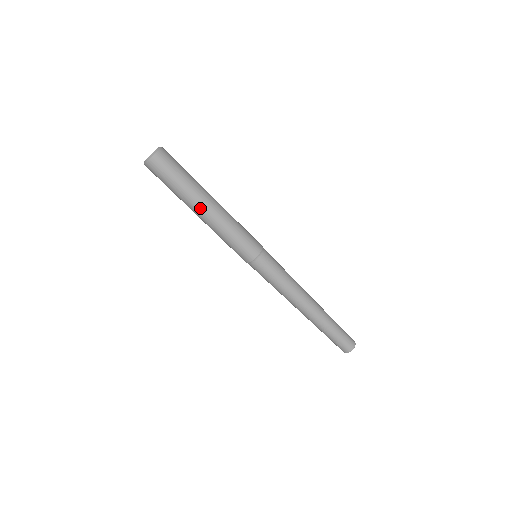
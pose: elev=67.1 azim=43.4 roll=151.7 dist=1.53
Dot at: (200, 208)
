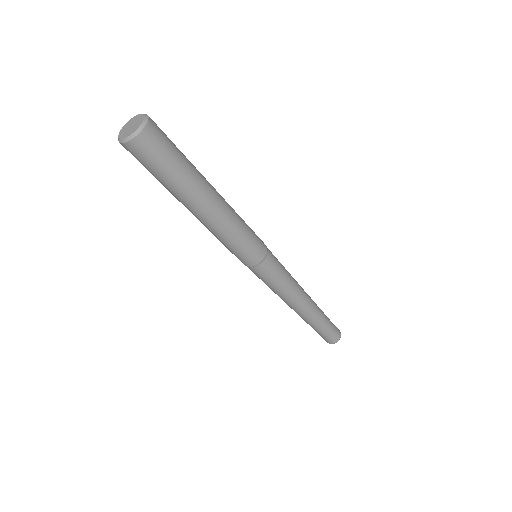
Dot at: (187, 208)
